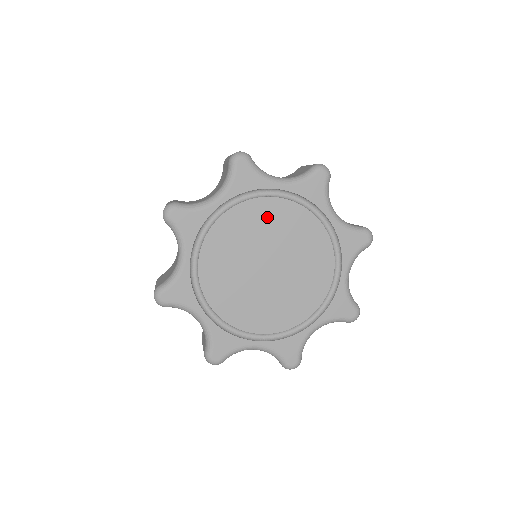
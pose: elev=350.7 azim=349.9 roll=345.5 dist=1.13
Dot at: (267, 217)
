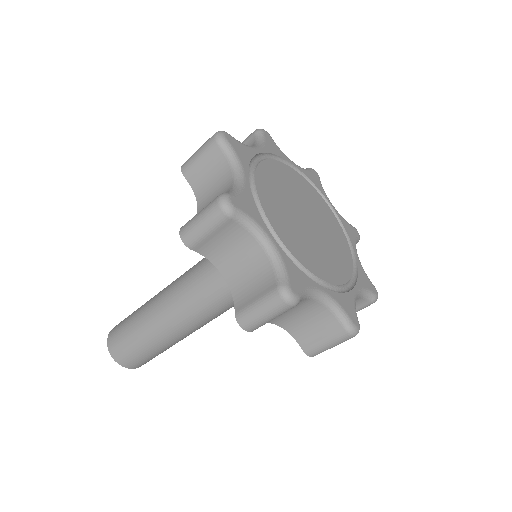
Dot at: (294, 181)
